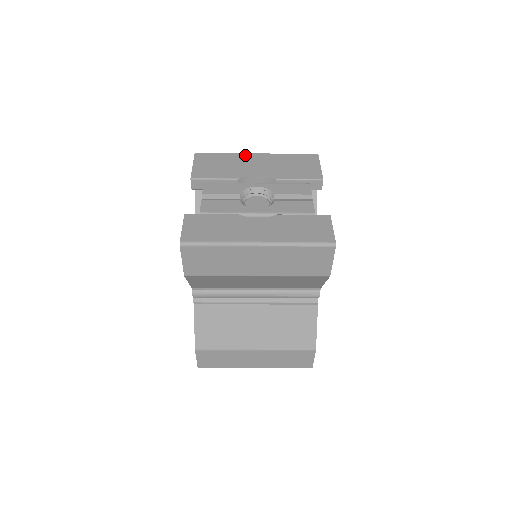
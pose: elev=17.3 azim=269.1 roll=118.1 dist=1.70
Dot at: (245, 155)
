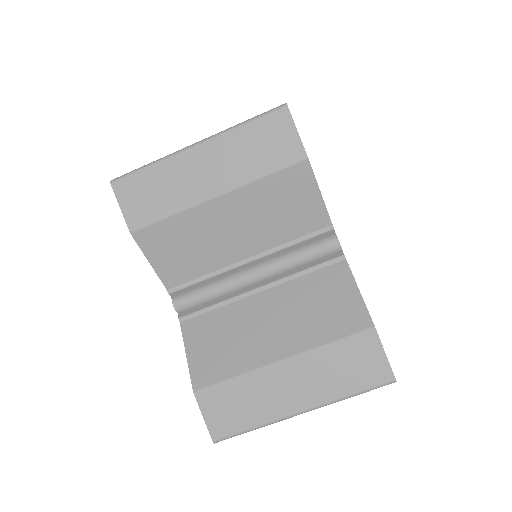
Dot at: occluded
